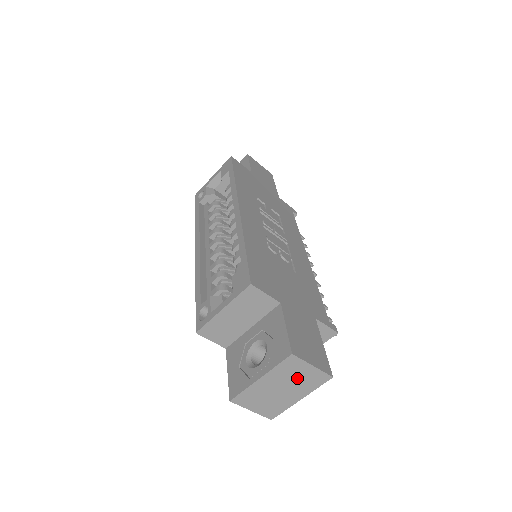
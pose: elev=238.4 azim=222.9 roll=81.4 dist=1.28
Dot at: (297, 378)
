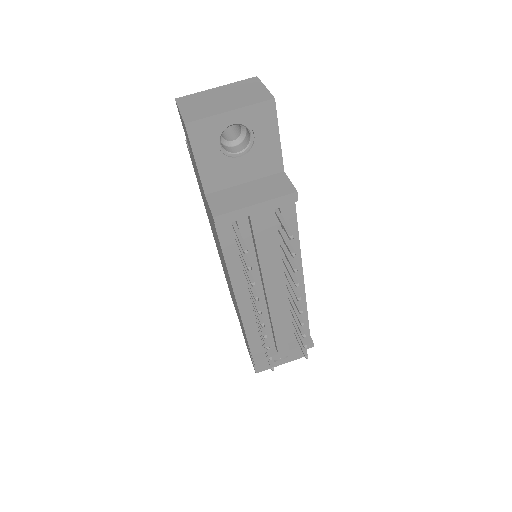
Dot at: (244, 93)
